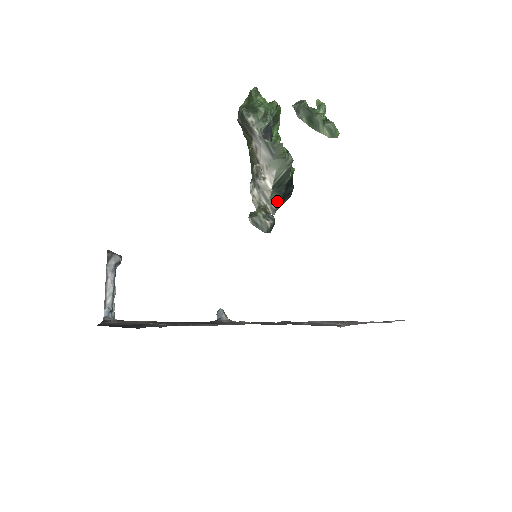
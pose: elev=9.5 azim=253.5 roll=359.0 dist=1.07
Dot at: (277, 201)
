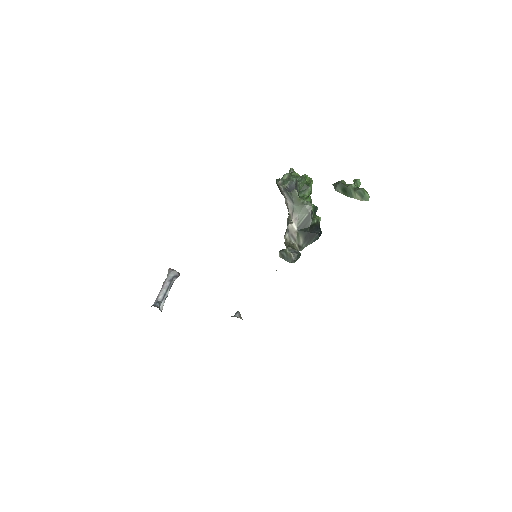
Dot at: (303, 240)
